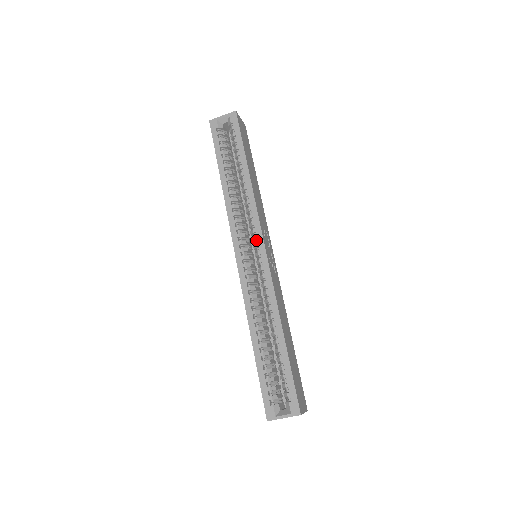
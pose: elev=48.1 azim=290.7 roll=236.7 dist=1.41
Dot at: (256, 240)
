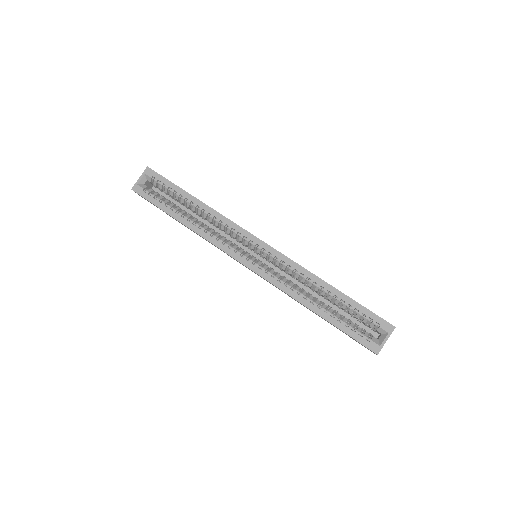
Dot at: (249, 241)
